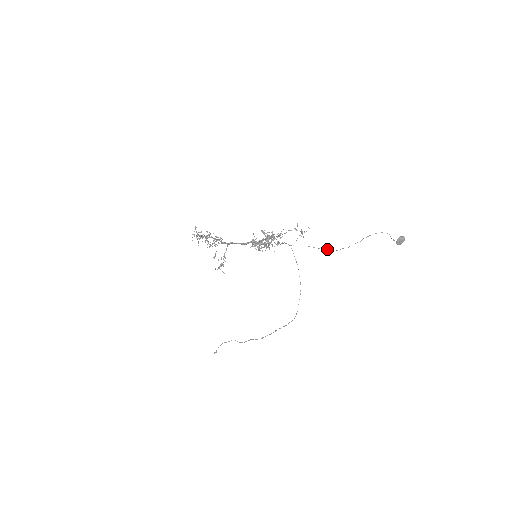
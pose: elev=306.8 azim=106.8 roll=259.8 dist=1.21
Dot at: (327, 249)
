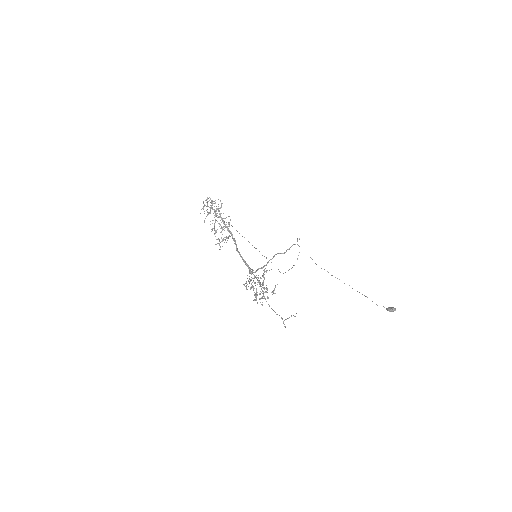
Dot at: (327, 271)
